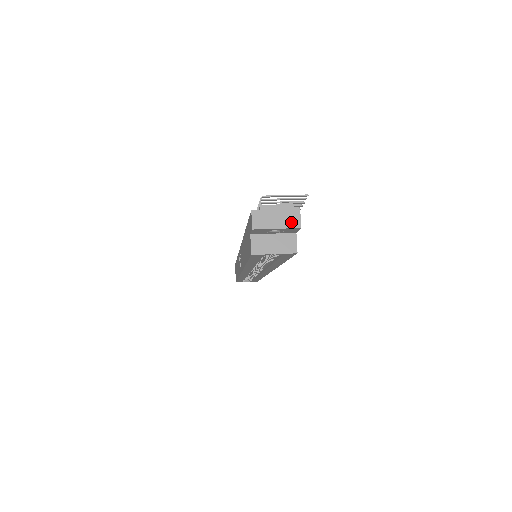
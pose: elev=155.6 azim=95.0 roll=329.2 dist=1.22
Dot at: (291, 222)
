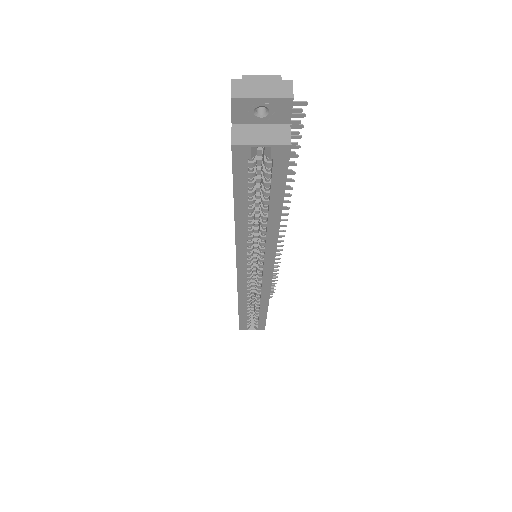
Dot at: (281, 92)
